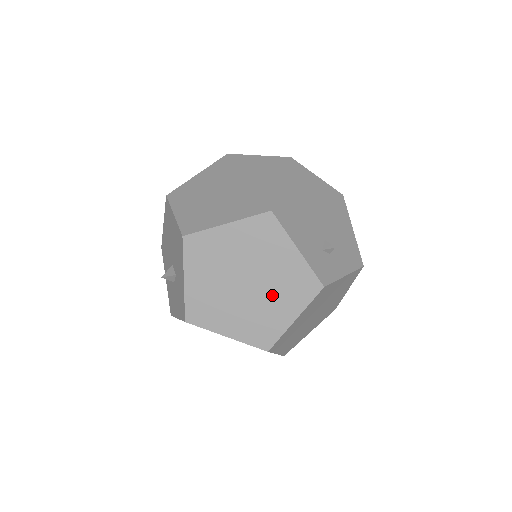
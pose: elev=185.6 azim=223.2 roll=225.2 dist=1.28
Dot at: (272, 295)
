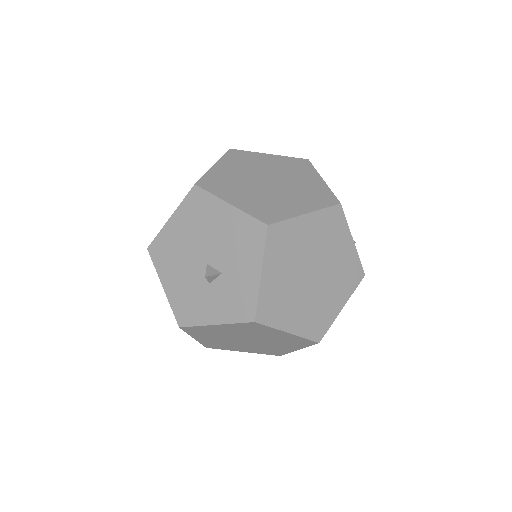
Dot at: (330, 285)
